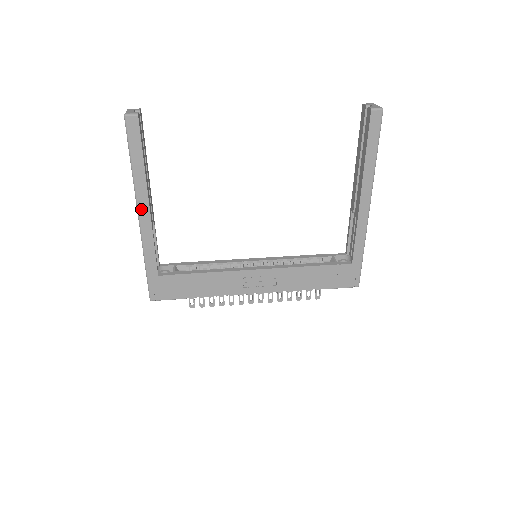
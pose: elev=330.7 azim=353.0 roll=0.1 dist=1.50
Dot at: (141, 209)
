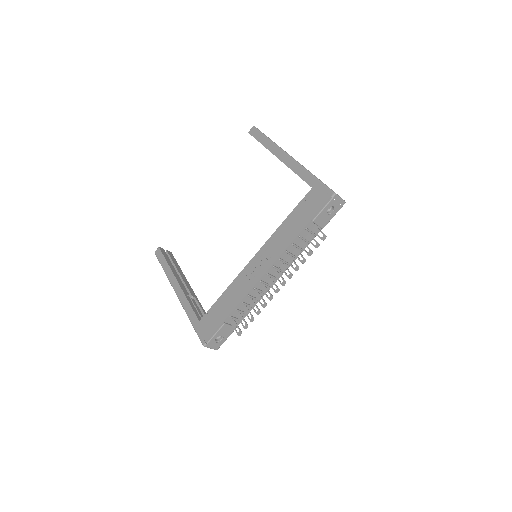
Dot at: (175, 288)
